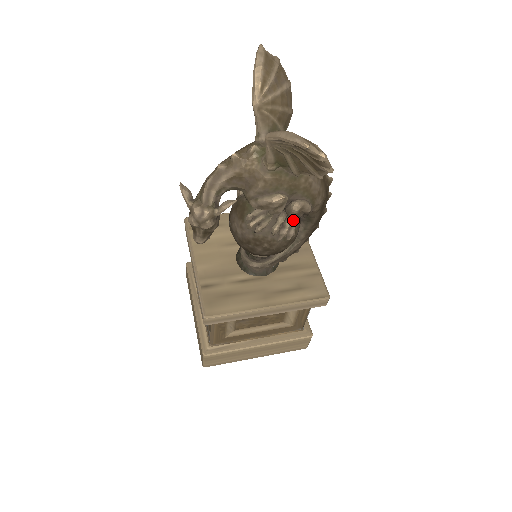
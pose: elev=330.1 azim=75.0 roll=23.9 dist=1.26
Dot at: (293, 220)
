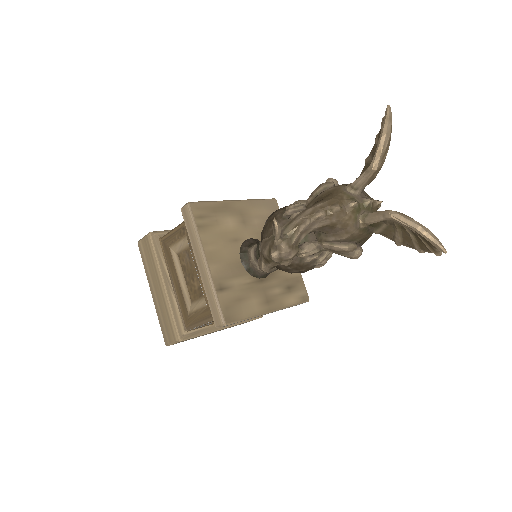
Dot at: occluded
